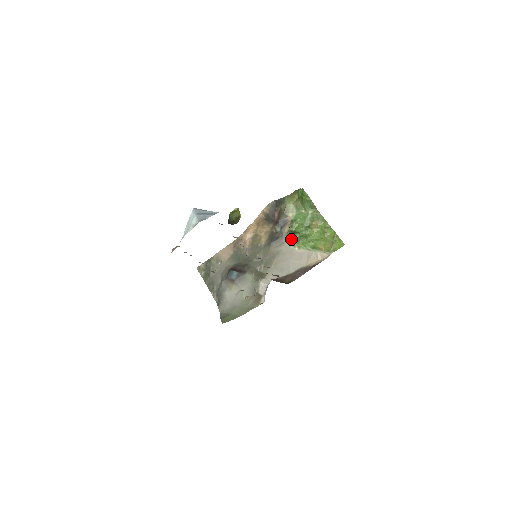
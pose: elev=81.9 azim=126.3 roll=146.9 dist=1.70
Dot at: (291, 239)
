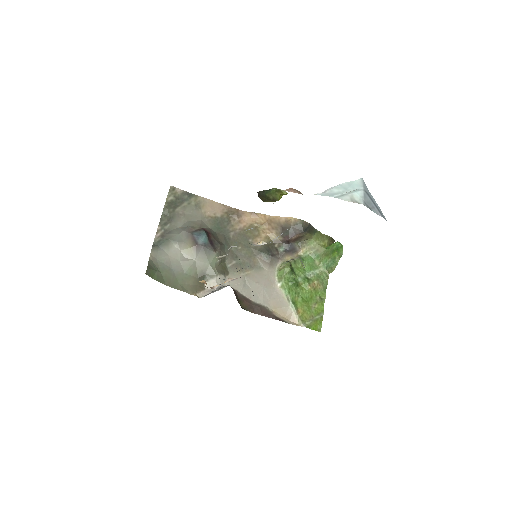
Dot at: (284, 272)
